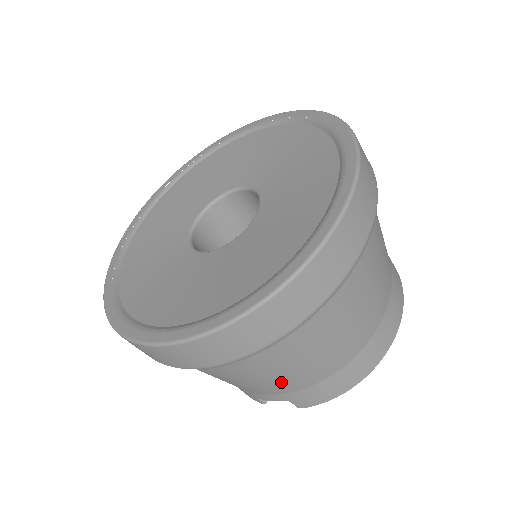
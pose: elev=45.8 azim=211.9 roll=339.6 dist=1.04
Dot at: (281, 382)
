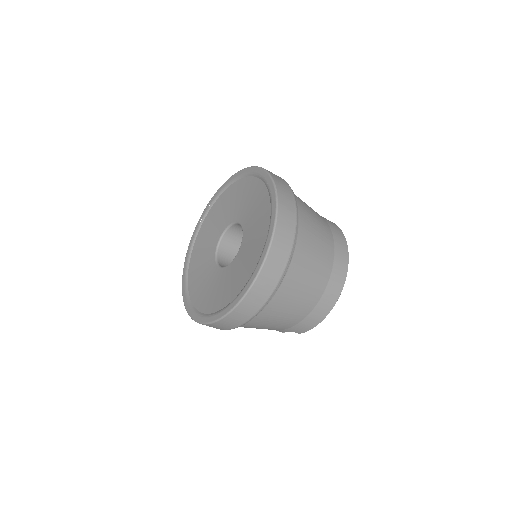
Dot at: (278, 326)
